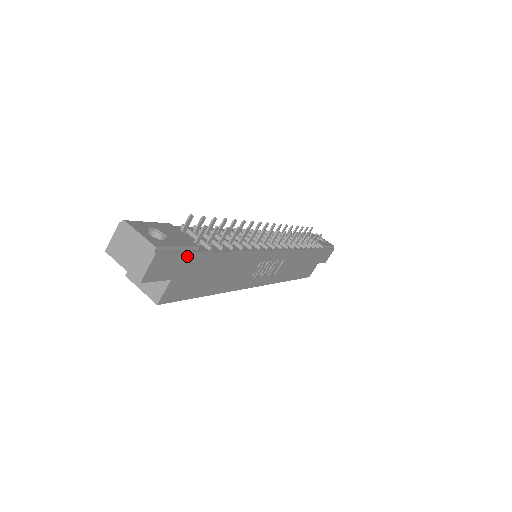
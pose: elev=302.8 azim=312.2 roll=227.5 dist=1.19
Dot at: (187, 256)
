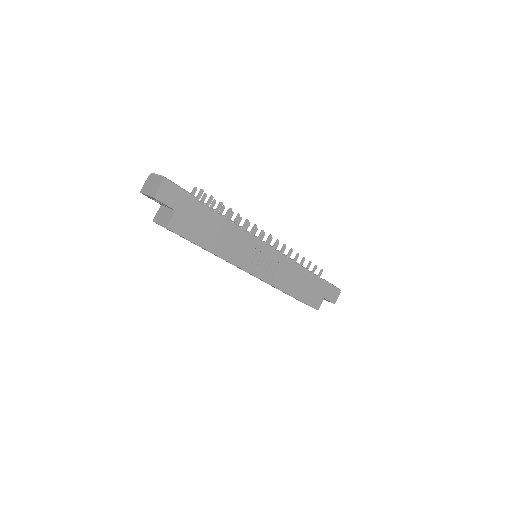
Dot at: (187, 197)
